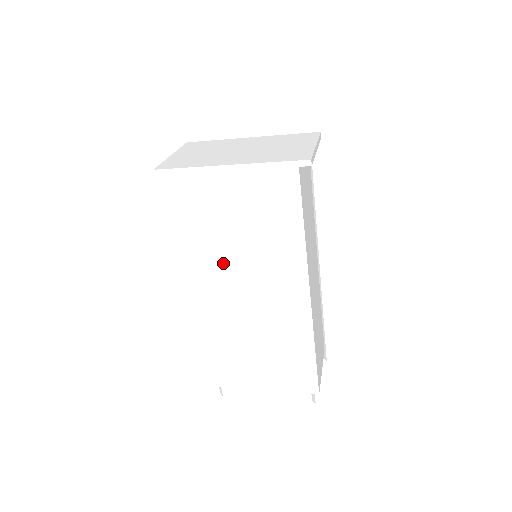
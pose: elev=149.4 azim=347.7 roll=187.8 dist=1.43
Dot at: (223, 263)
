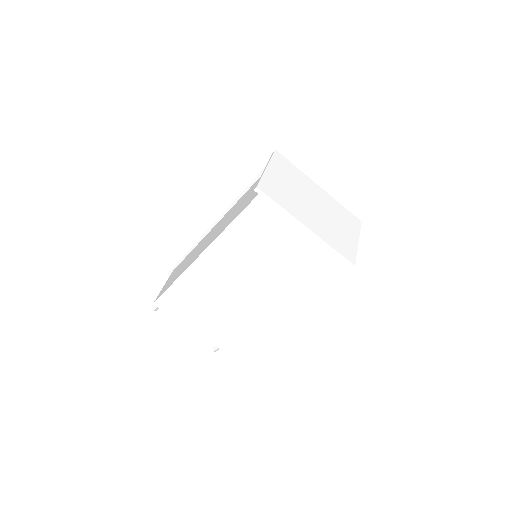
Dot at: (241, 261)
